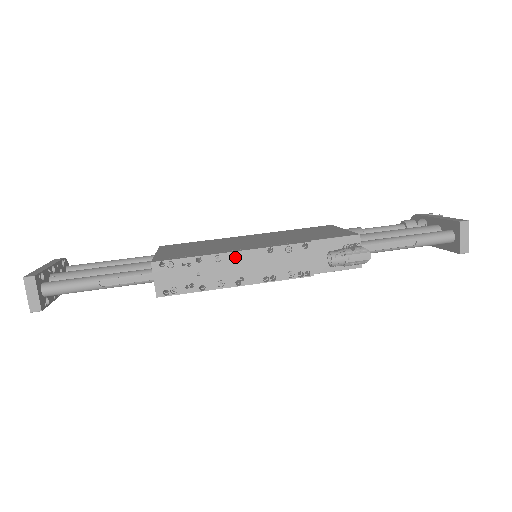
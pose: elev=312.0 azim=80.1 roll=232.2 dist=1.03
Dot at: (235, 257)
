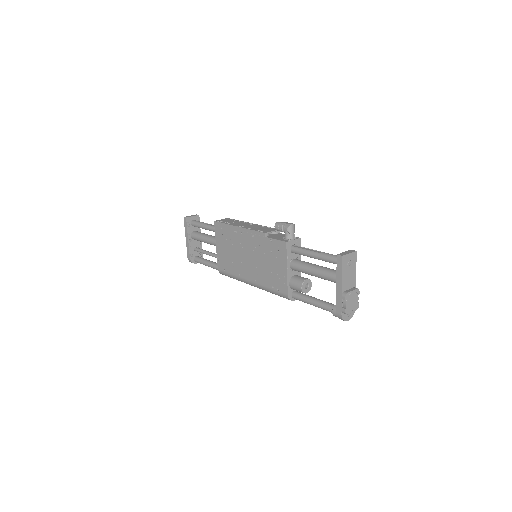
Dot at: occluded
